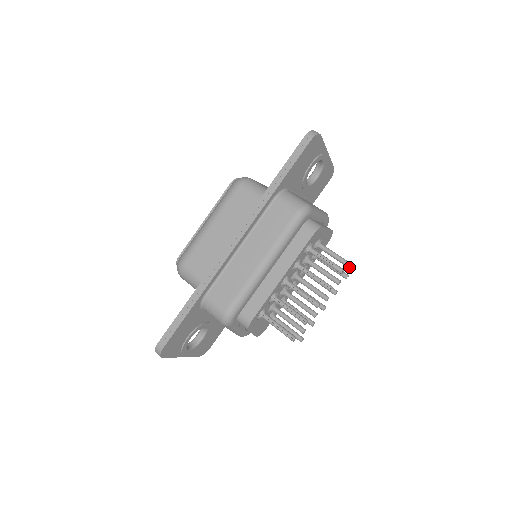
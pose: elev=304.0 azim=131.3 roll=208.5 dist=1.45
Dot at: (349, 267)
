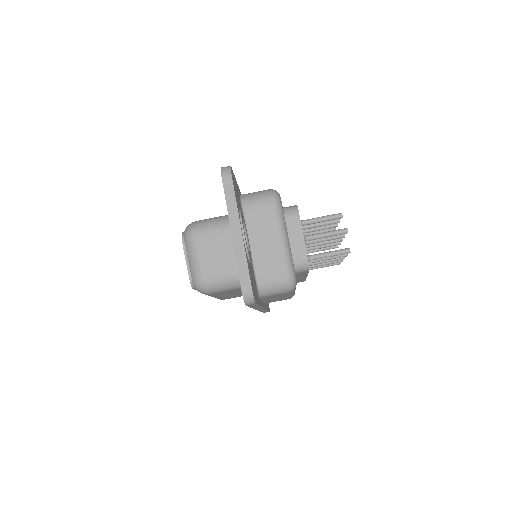
Dot at: occluded
